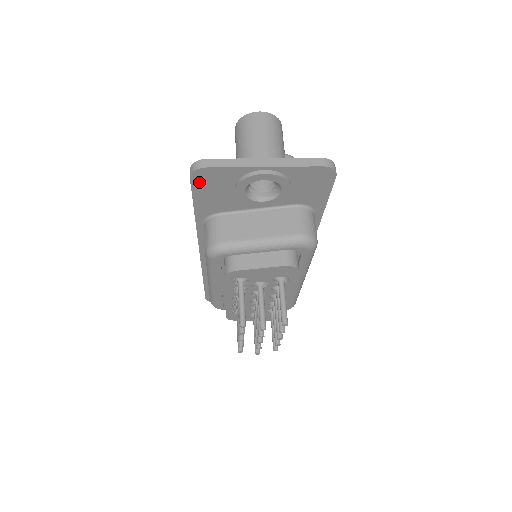
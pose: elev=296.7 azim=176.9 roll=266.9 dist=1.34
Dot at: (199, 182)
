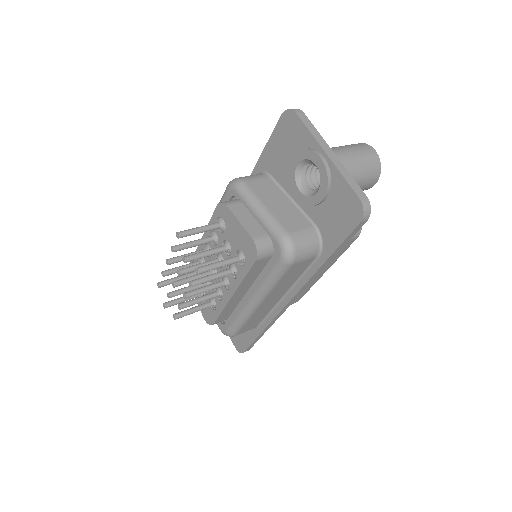
Dot at: (283, 125)
